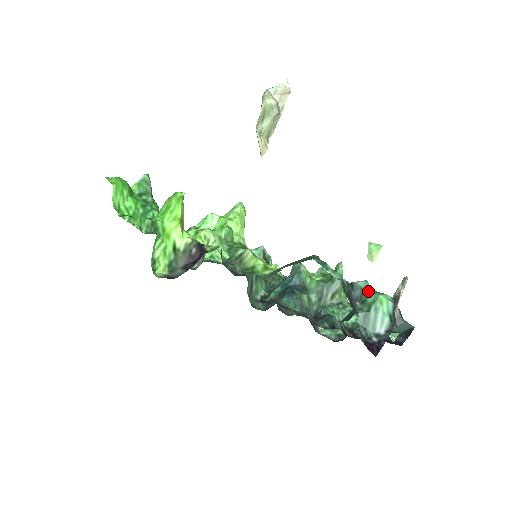
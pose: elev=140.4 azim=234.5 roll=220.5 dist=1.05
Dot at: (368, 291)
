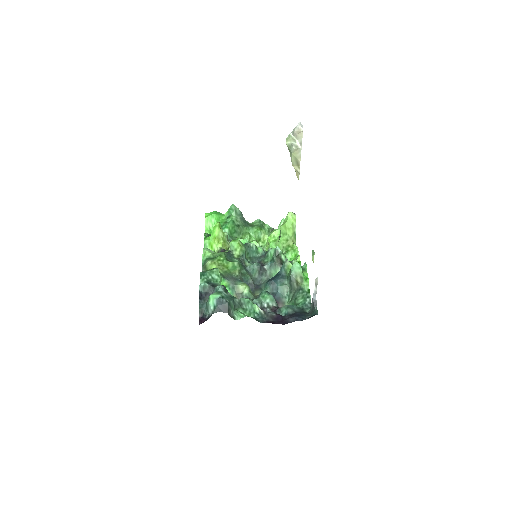
Dot at: (216, 292)
